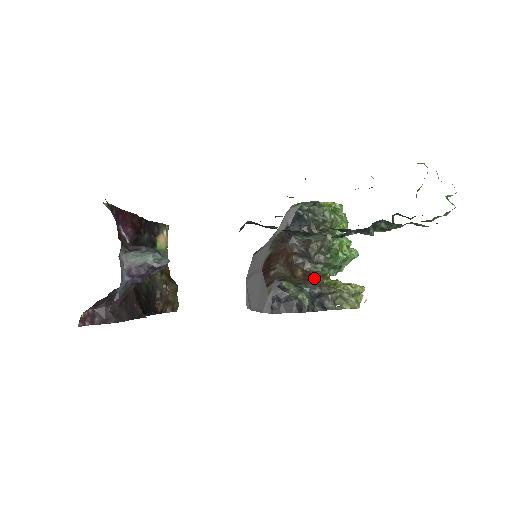
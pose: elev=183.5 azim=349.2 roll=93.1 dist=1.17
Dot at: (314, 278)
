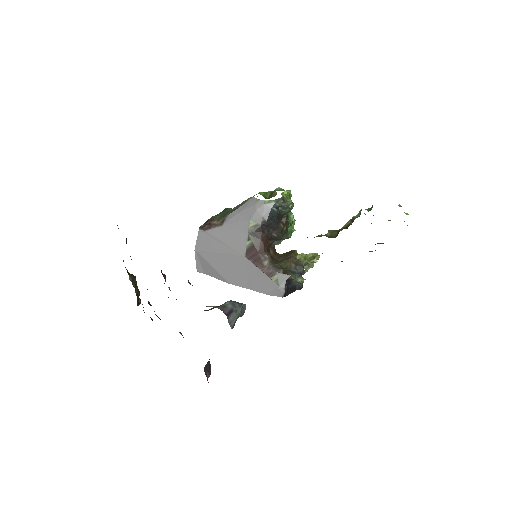
Dot at: (293, 259)
